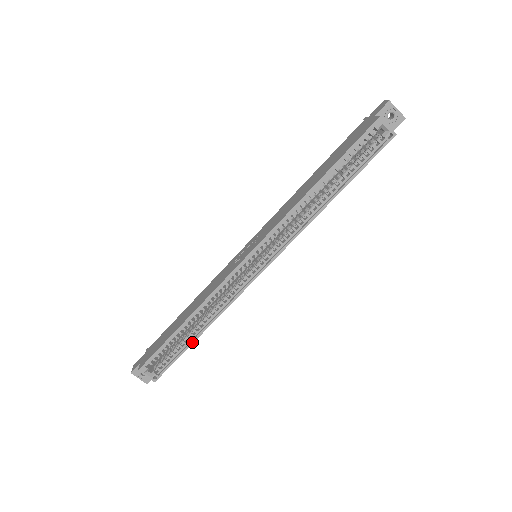
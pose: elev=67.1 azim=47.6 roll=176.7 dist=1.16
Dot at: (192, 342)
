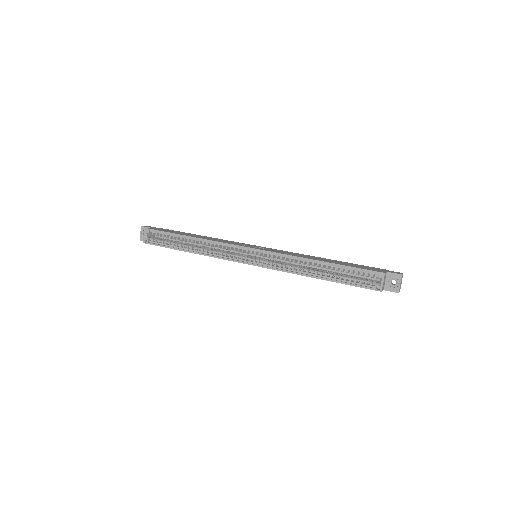
Dot at: (180, 249)
